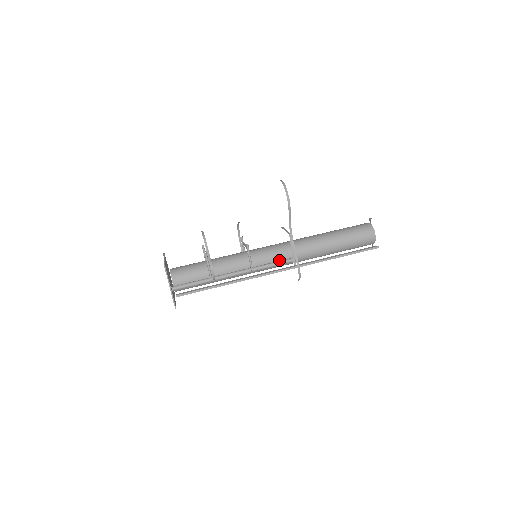
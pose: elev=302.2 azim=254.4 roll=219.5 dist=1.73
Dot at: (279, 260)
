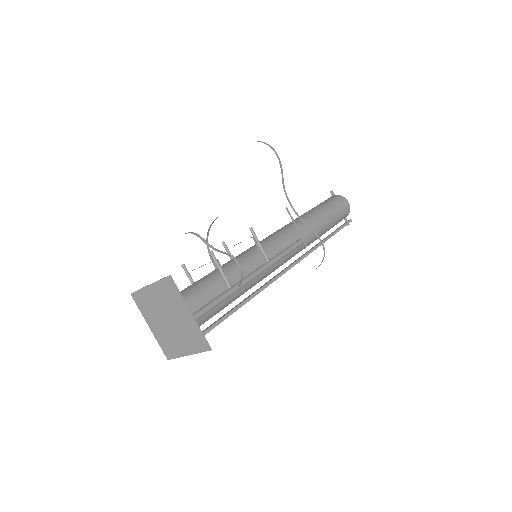
Dot at: occluded
